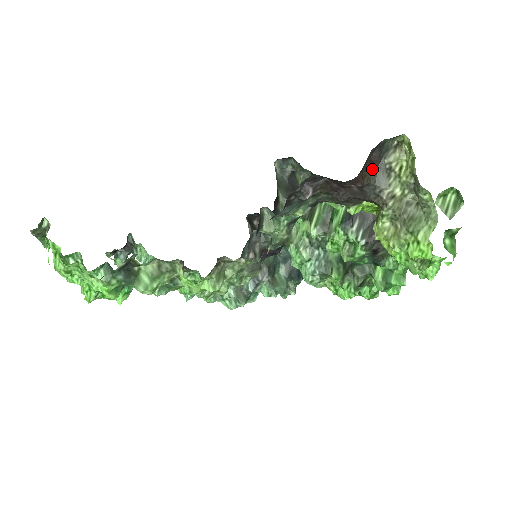
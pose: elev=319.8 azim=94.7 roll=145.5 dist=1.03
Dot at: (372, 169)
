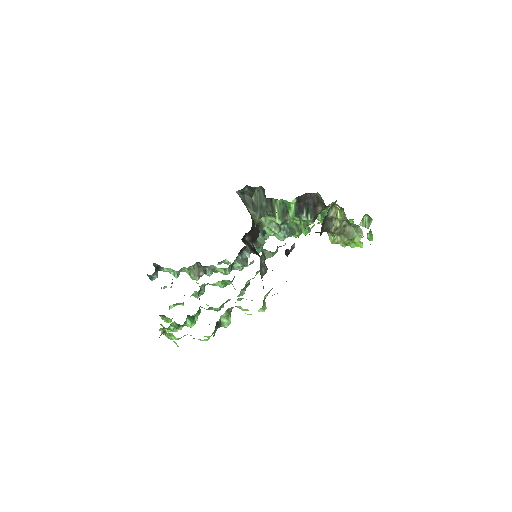
Dot at: (324, 224)
